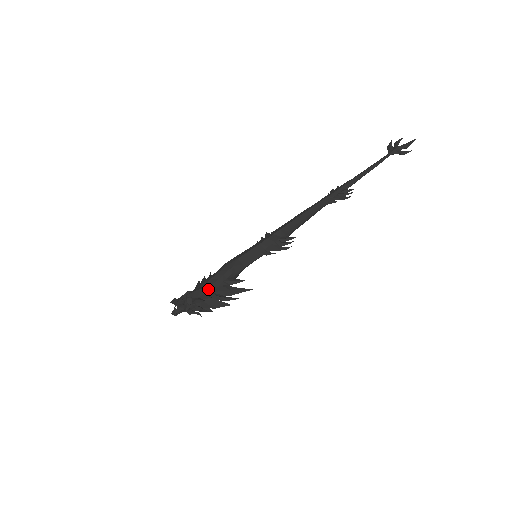
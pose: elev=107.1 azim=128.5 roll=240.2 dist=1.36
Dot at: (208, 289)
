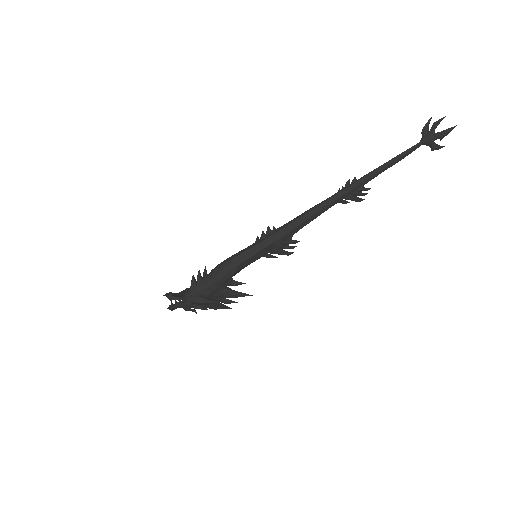
Dot at: (212, 303)
